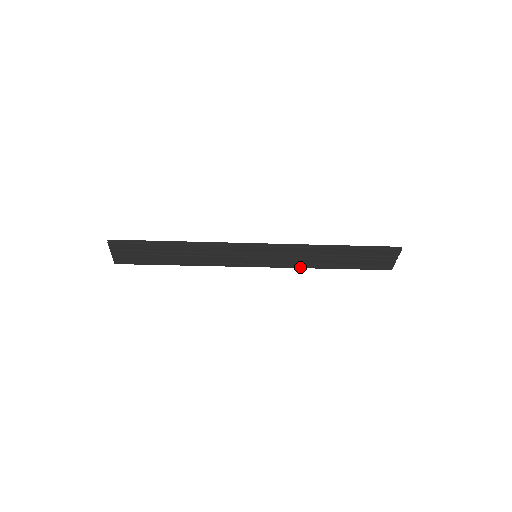
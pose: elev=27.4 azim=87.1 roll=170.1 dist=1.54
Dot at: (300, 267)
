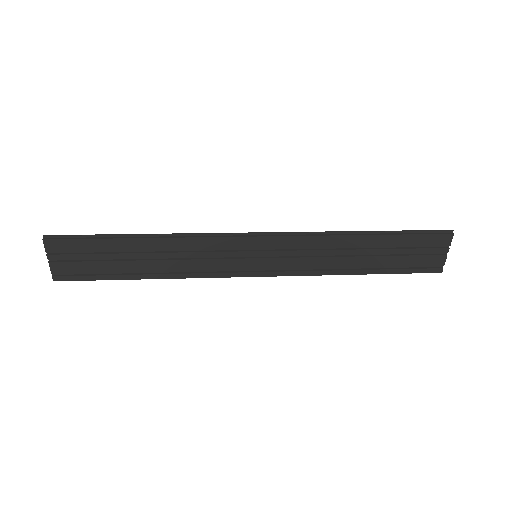
Dot at: (318, 274)
